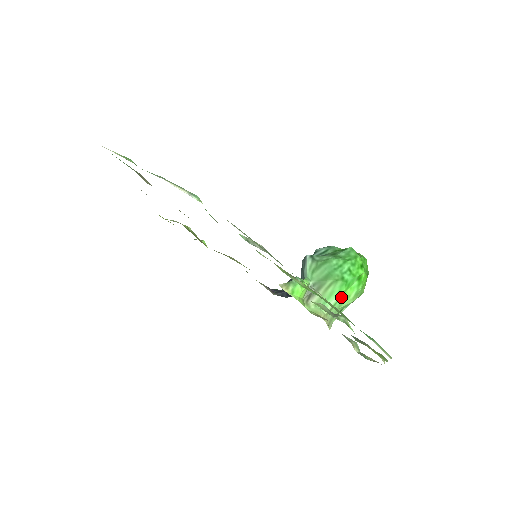
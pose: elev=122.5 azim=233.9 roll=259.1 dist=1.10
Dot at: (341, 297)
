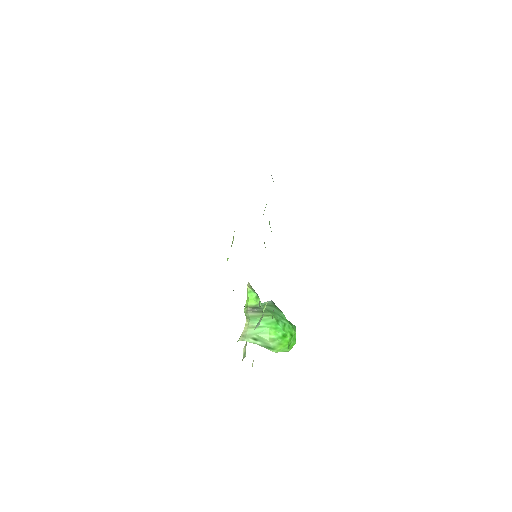
Dot at: (266, 328)
